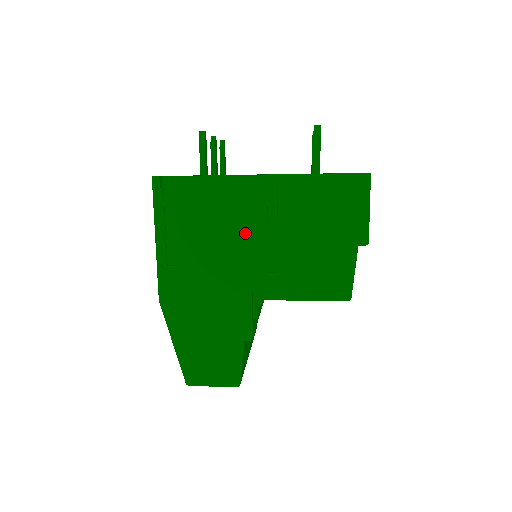
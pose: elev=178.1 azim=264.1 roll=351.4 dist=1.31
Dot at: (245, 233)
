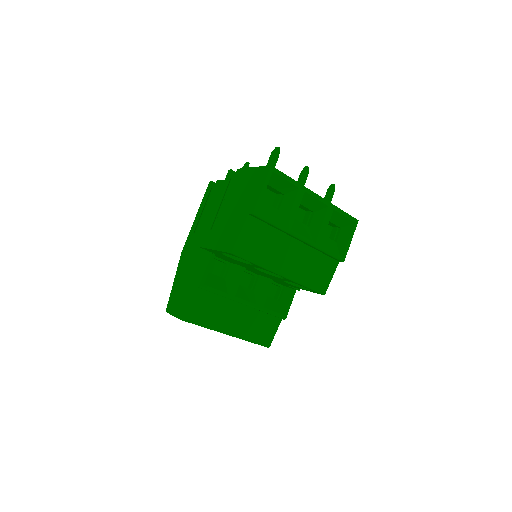
Dot at: occluded
